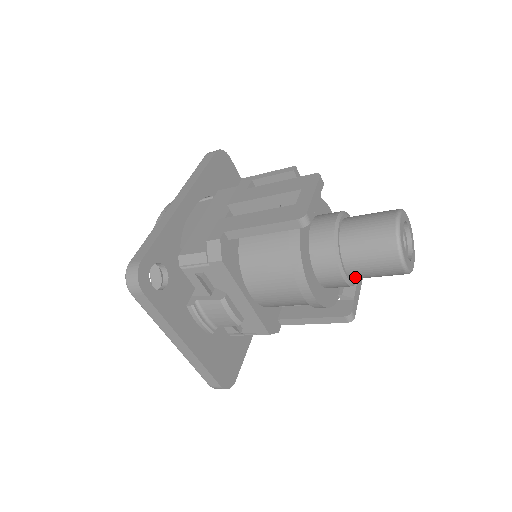
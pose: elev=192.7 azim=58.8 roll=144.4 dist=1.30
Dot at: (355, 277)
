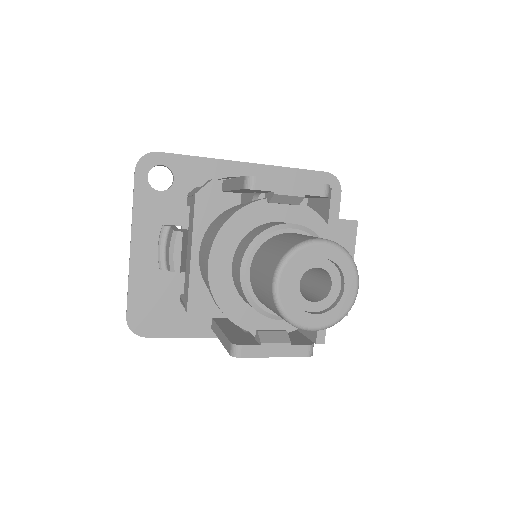
Dot at: (255, 291)
